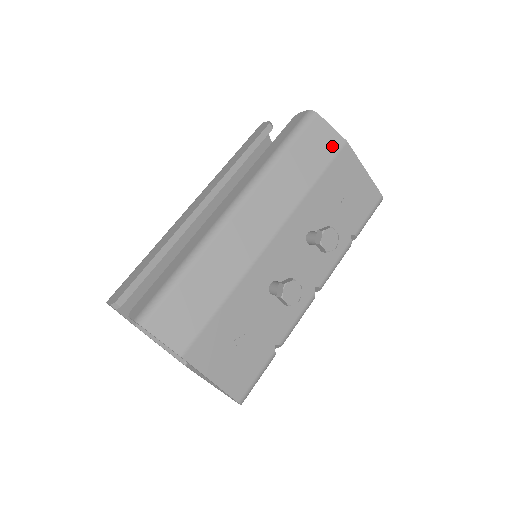
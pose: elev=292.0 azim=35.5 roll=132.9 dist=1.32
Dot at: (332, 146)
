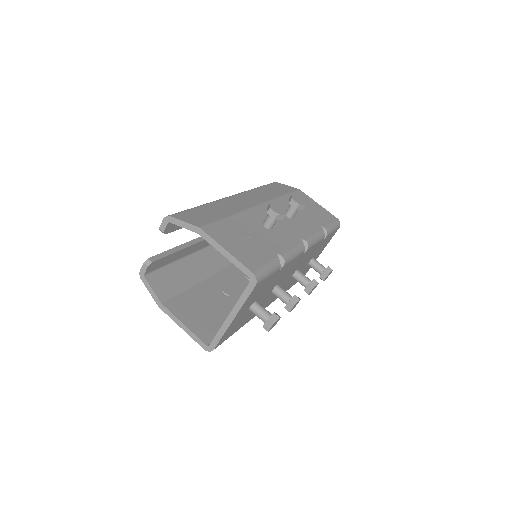
Dot at: (290, 189)
